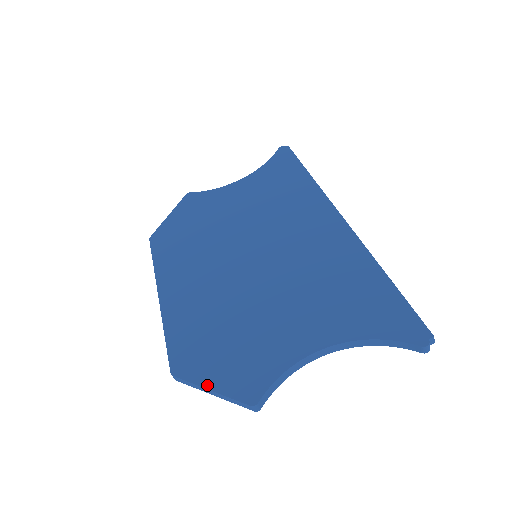
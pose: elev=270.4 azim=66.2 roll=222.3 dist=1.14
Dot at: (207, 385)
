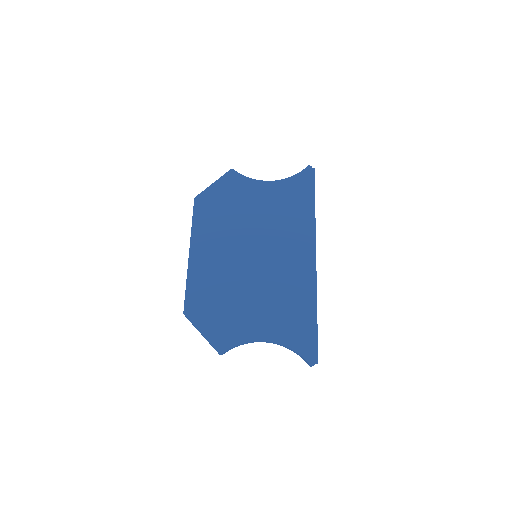
Dot at: (201, 330)
